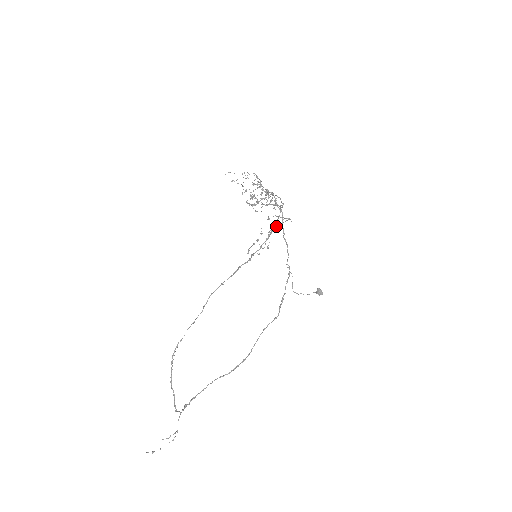
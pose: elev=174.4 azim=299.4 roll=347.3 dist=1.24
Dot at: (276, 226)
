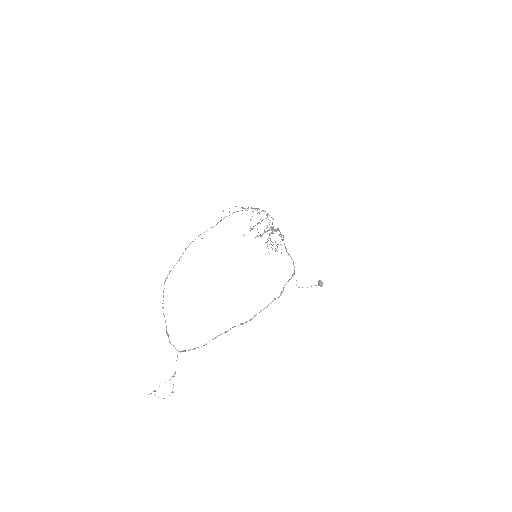
Dot at: (259, 222)
